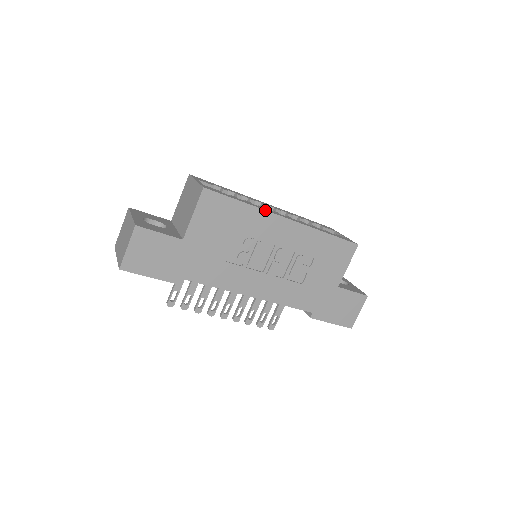
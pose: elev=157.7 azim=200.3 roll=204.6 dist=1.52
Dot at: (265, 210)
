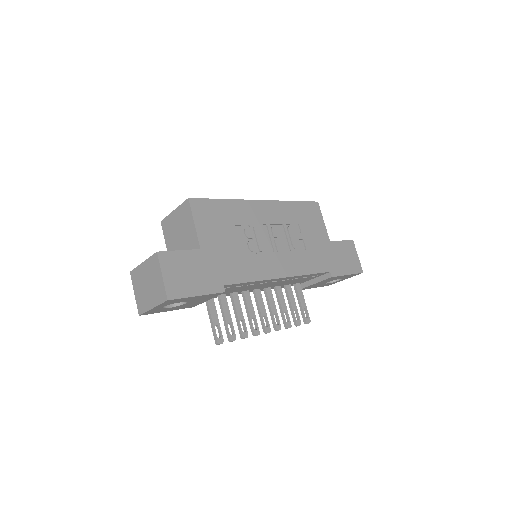
Dot at: (241, 200)
